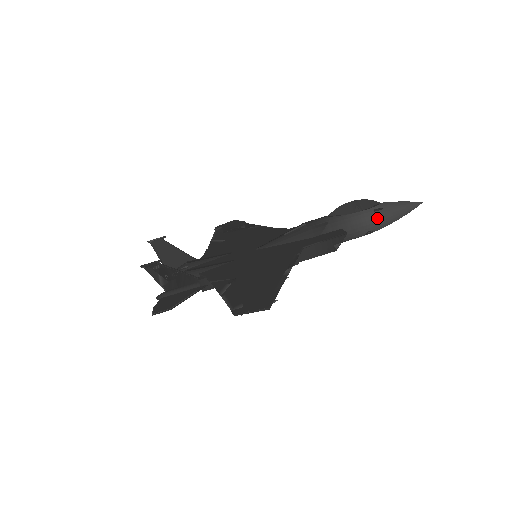
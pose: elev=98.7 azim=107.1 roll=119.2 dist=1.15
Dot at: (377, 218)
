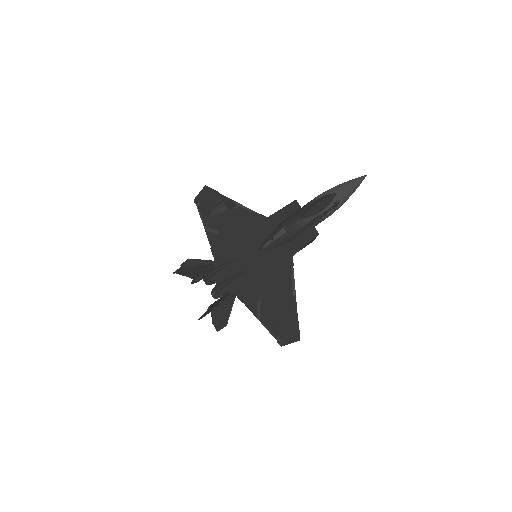
Dot at: (336, 208)
